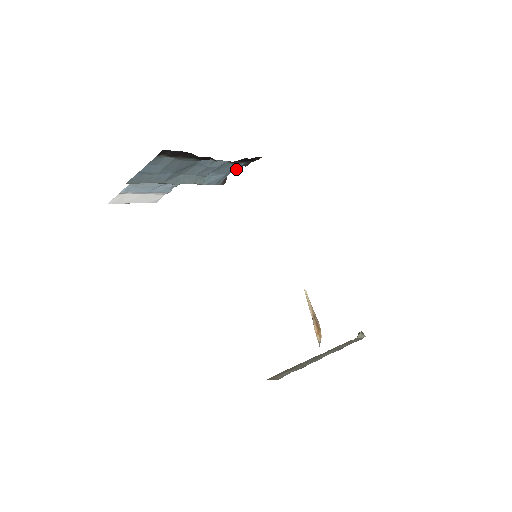
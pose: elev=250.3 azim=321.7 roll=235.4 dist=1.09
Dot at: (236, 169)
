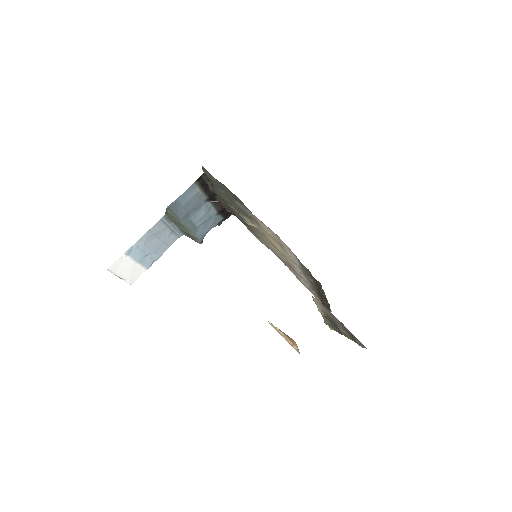
Dot at: (214, 226)
